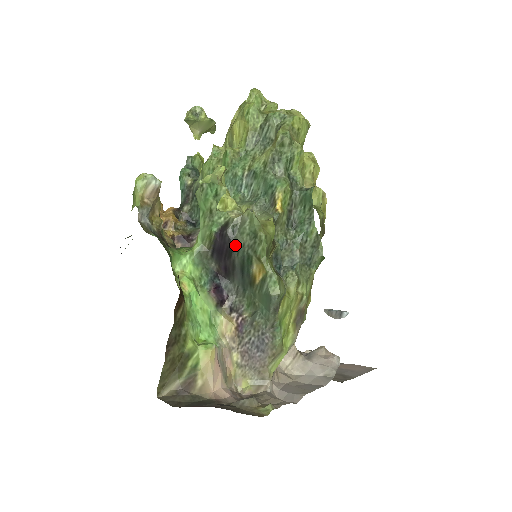
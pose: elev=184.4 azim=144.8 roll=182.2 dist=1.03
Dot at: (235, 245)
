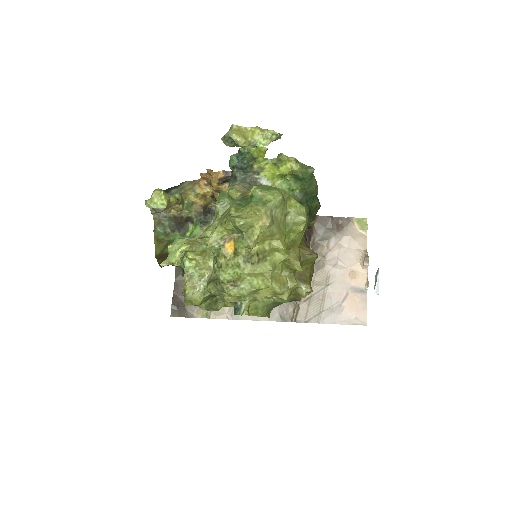
Dot at: occluded
